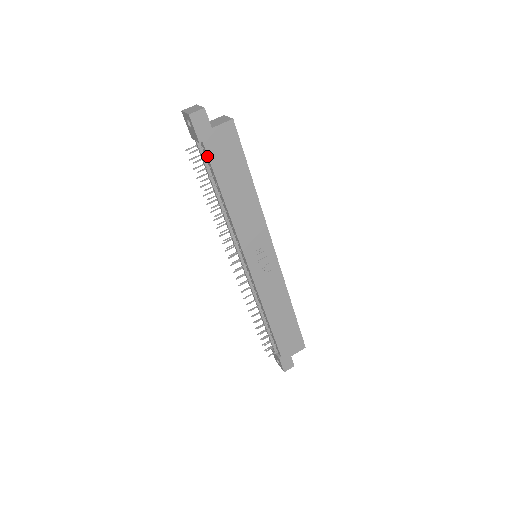
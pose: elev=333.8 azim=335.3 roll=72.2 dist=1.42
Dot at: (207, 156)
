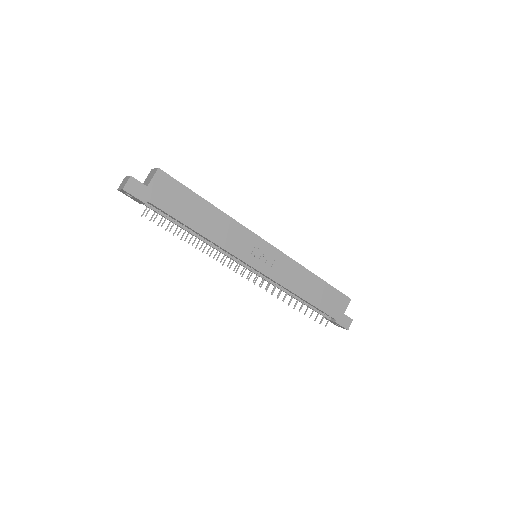
Dot at: (159, 209)
